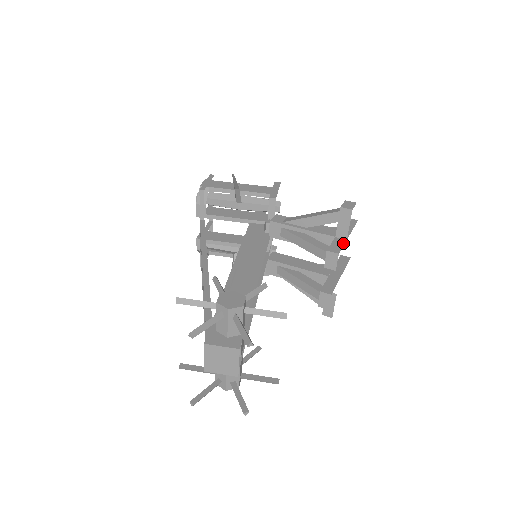
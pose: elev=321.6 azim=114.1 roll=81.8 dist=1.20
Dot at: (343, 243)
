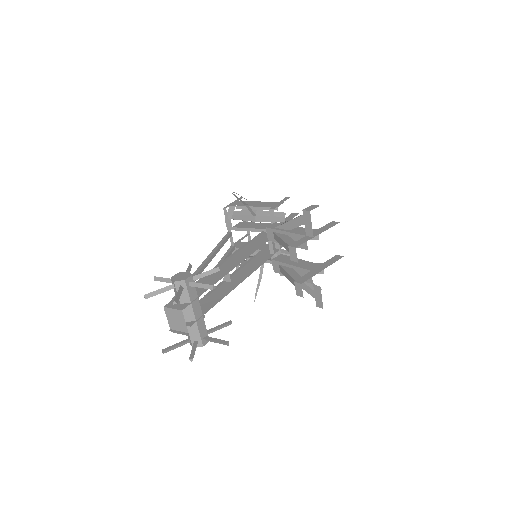
Dot at: (307, 240)
